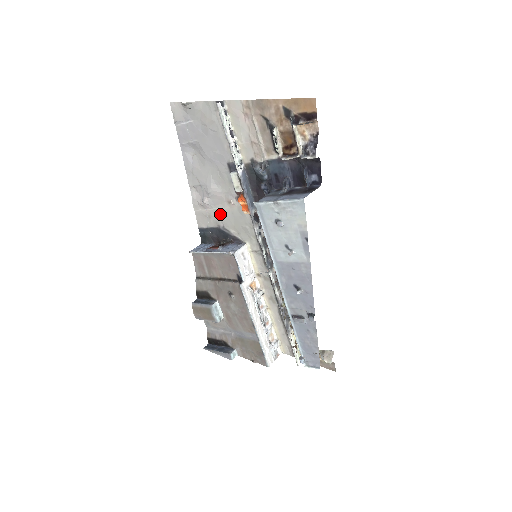
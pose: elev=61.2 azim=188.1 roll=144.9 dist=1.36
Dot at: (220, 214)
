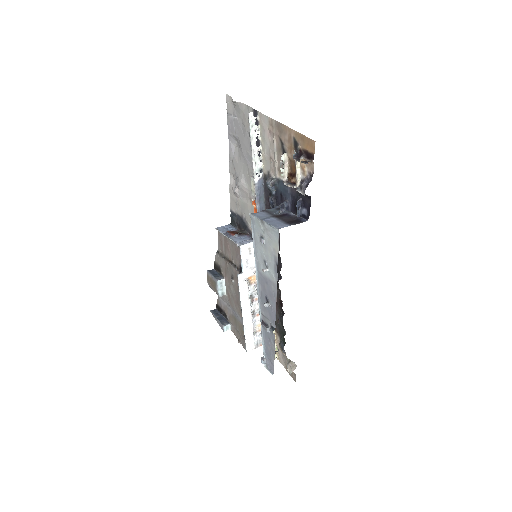
Dot at: (244, 206)
